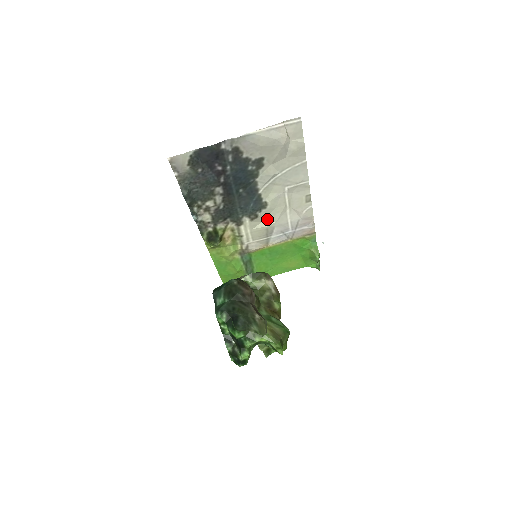
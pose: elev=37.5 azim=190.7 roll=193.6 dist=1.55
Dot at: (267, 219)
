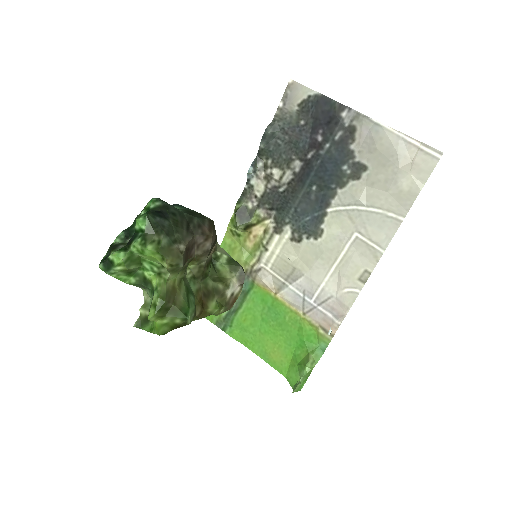
Dot at: (305, 258)
